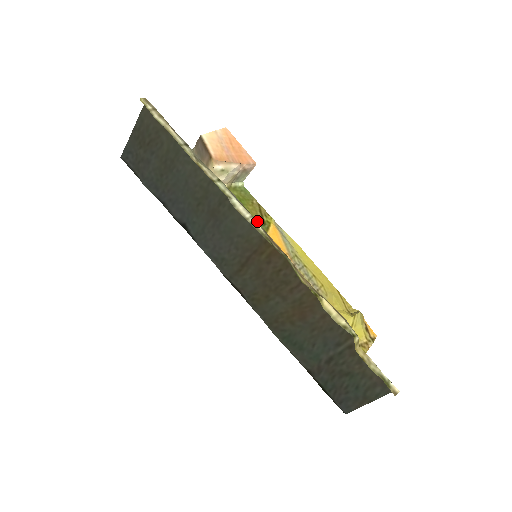
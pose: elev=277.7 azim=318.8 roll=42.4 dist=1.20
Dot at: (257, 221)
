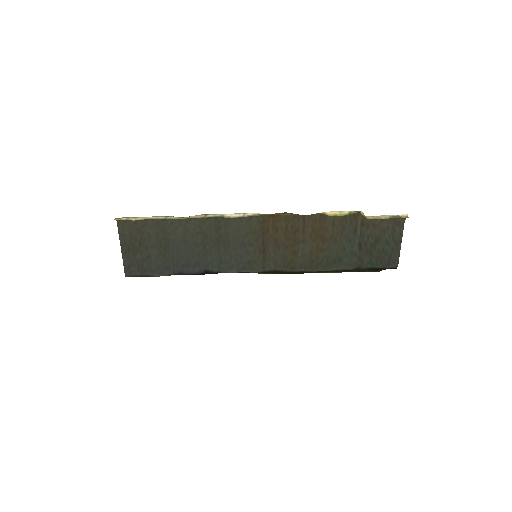
Dot at: occluded
